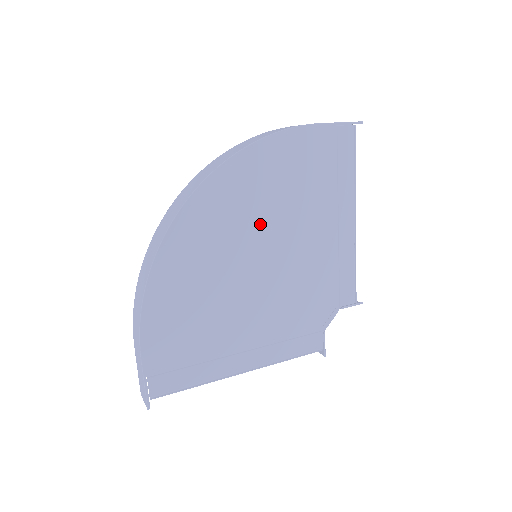
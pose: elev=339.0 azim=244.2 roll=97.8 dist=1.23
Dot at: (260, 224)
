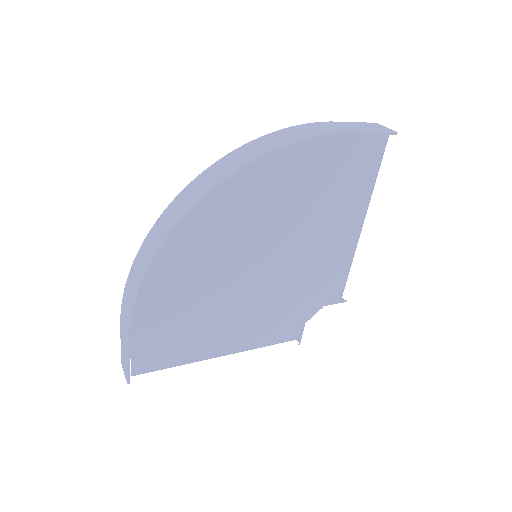
Dot at: (267, 228)
